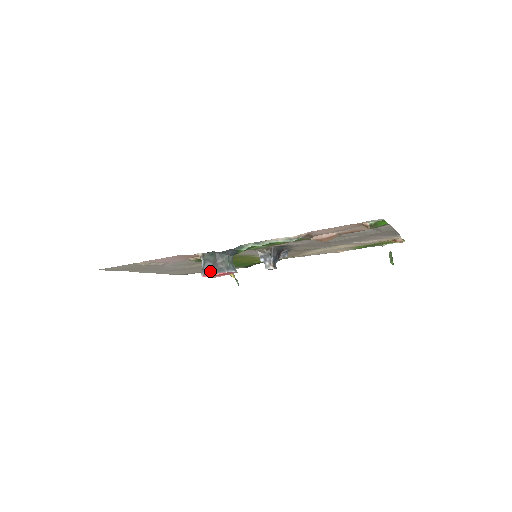
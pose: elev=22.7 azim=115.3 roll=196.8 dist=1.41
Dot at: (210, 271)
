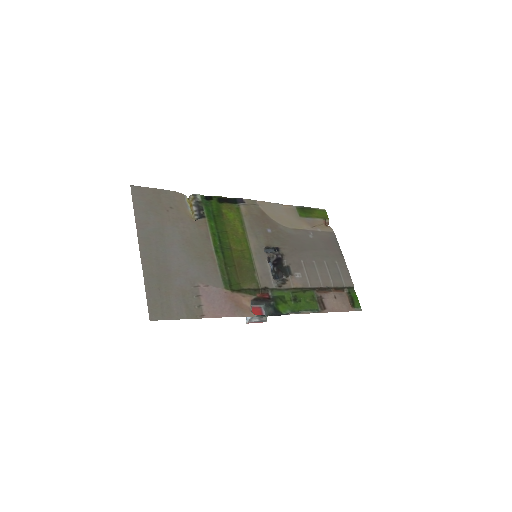
Dot at: (255, 322)
